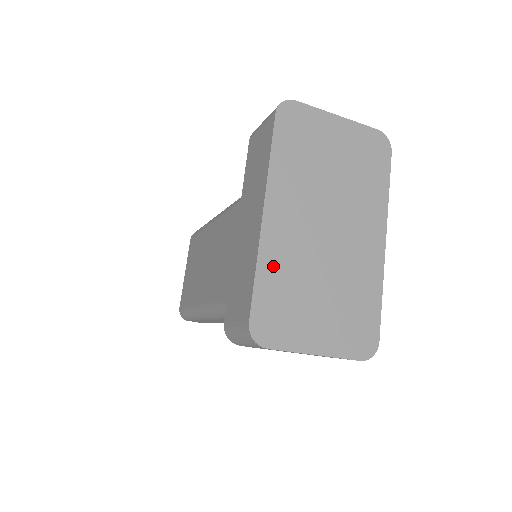
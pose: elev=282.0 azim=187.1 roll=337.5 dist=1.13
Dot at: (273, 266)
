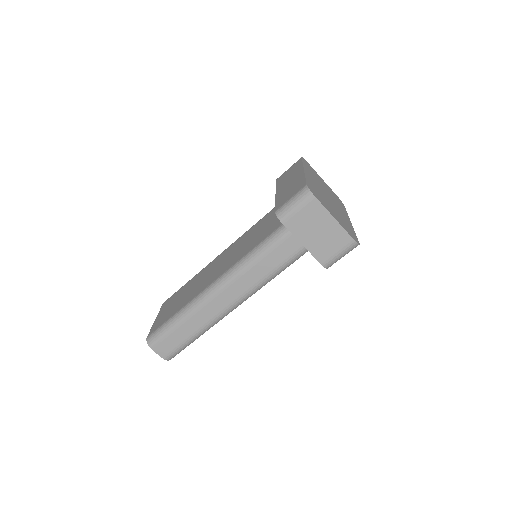
Dot at: (311, 183)
